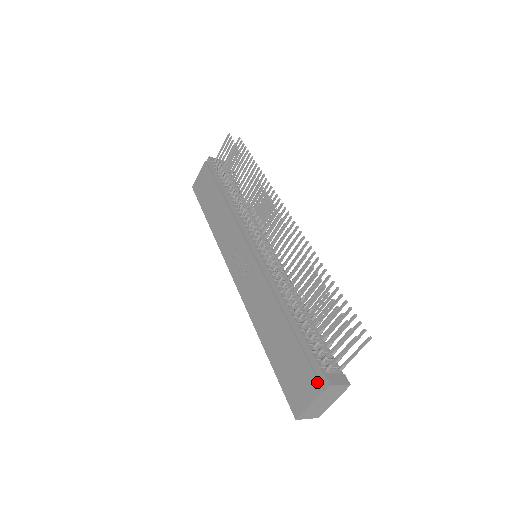
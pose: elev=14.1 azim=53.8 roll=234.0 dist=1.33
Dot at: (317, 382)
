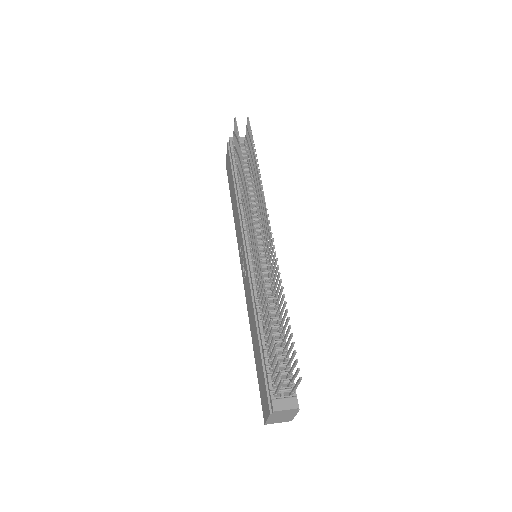
Dot at: (268, 404)
